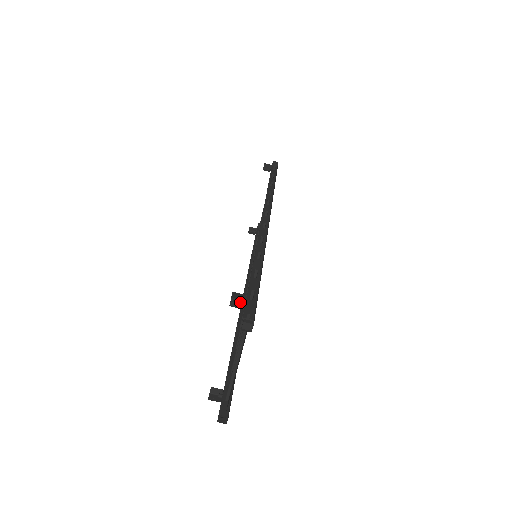
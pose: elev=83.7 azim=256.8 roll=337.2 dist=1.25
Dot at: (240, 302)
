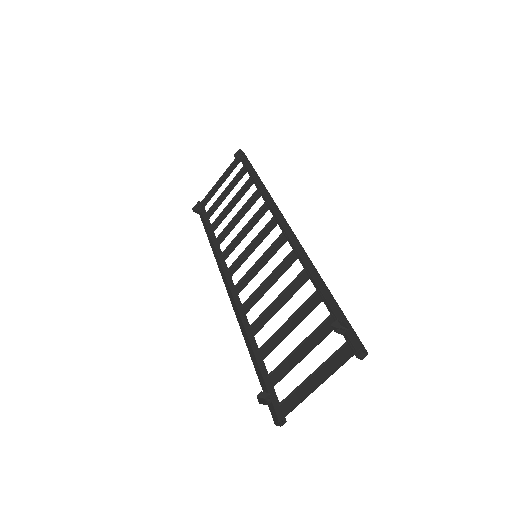
Dot at: (337, 328)
